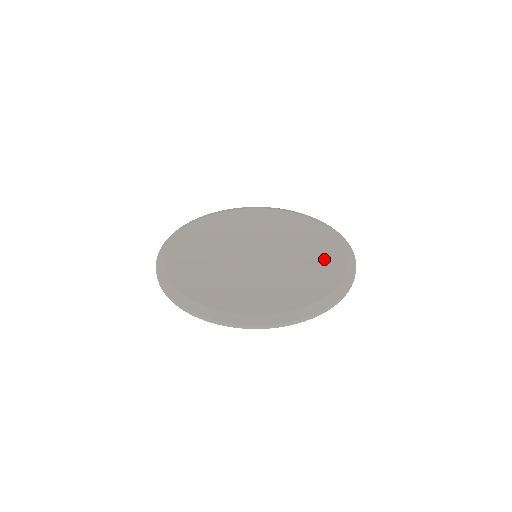
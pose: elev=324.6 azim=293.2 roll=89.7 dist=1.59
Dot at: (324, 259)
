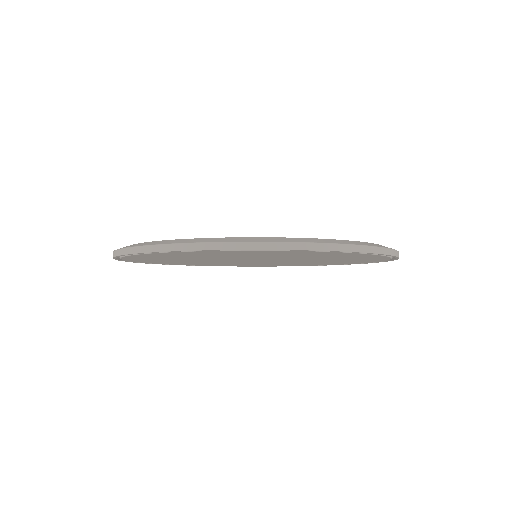
Dot at: occluded
